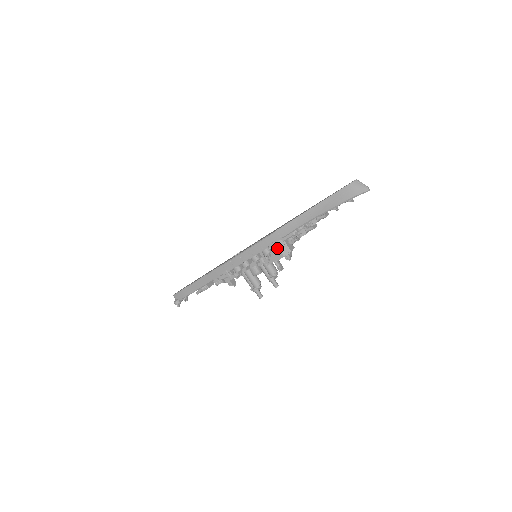
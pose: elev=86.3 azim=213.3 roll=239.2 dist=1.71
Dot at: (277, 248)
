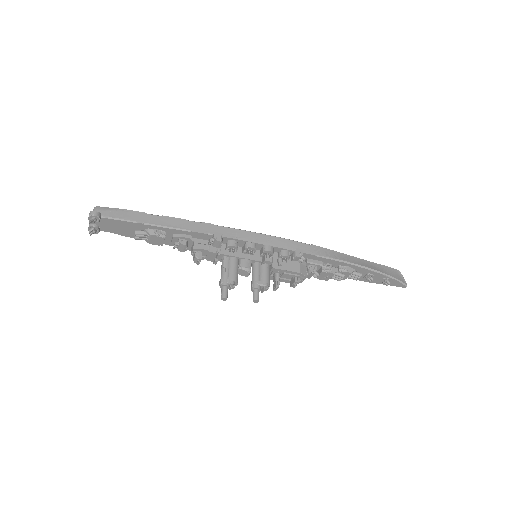
Dot at: (296, 262)
